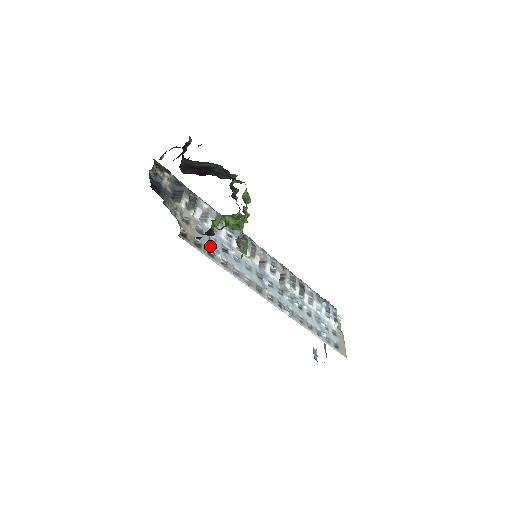
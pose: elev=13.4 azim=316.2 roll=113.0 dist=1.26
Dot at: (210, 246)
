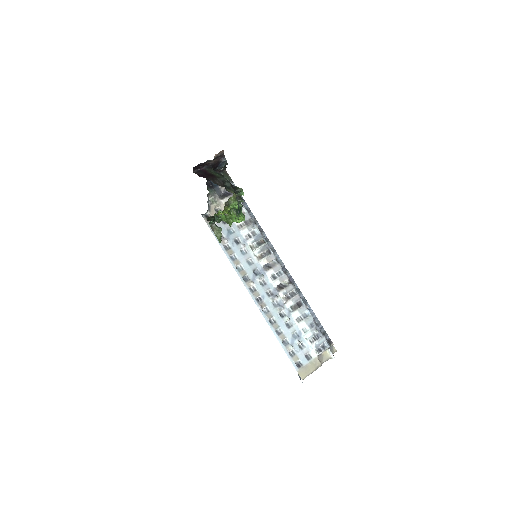
Dot at: (224, 233)
